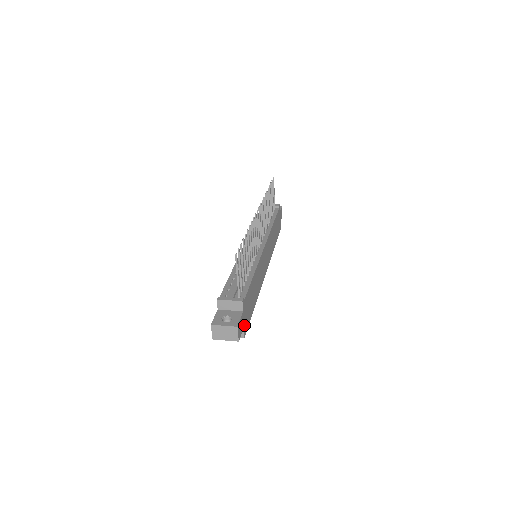
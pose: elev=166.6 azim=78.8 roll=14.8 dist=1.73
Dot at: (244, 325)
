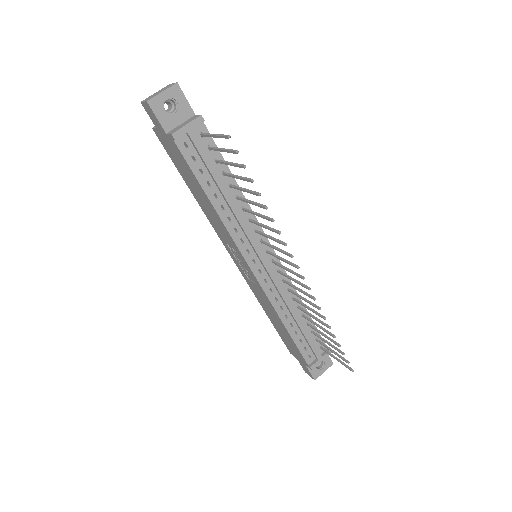
Dot at: occluded
